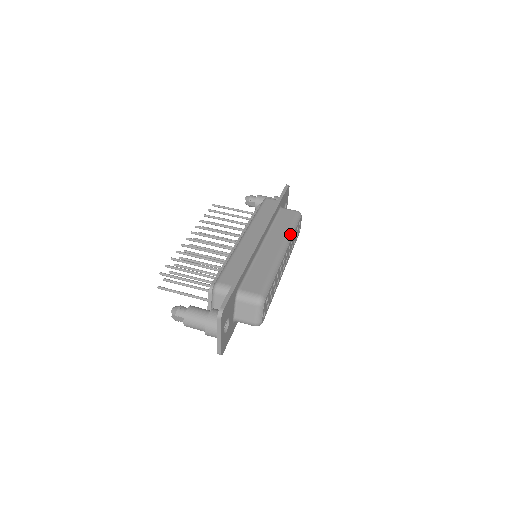
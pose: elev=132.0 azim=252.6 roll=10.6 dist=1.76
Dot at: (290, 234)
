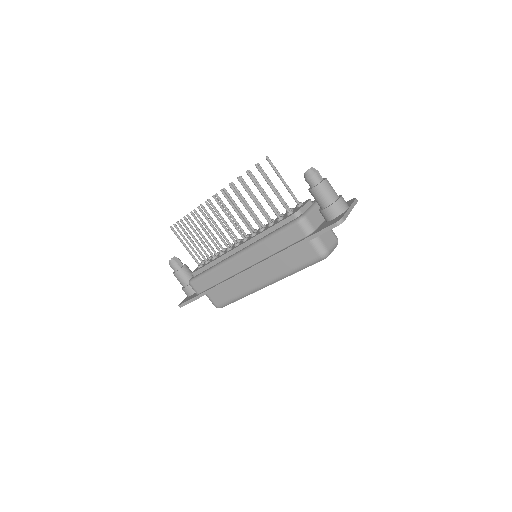
Dot at: (286, 276)
